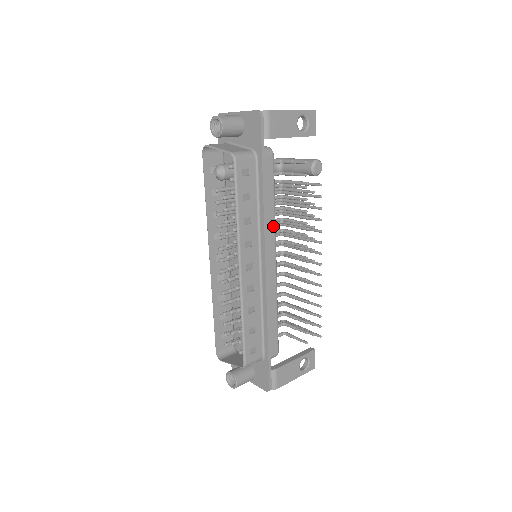
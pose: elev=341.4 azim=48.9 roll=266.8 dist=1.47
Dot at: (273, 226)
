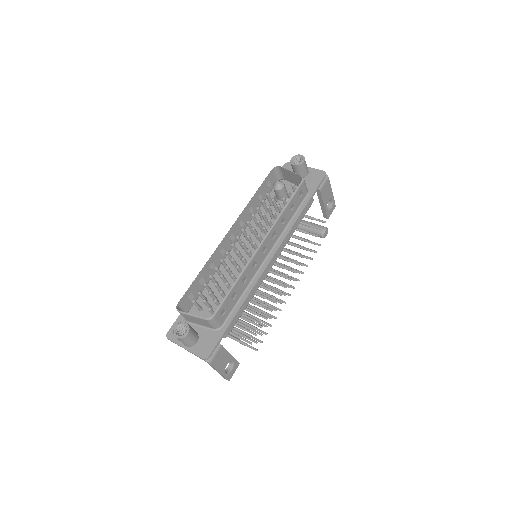
Dot at: (287, 241)
